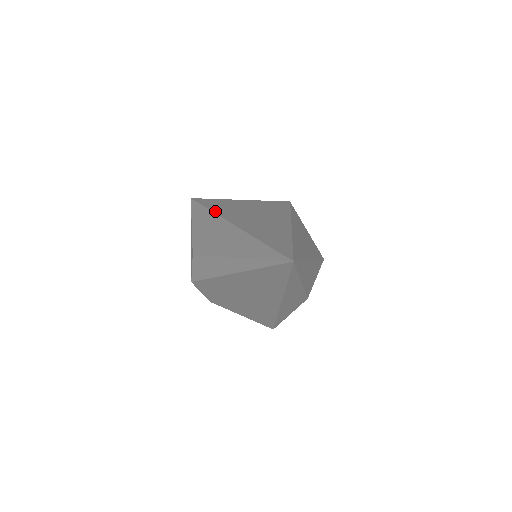
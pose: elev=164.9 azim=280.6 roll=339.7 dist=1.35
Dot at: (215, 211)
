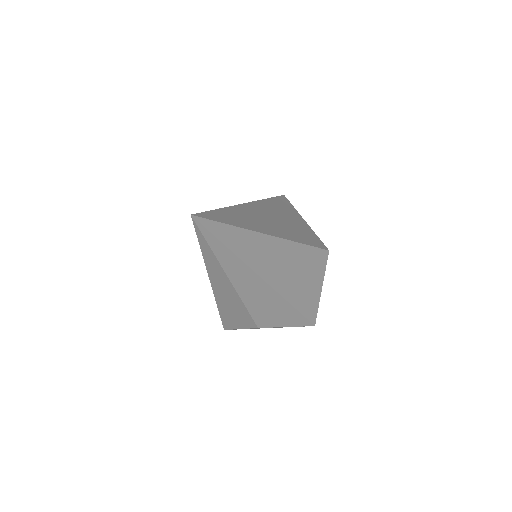
Dot at: (266, 200)
